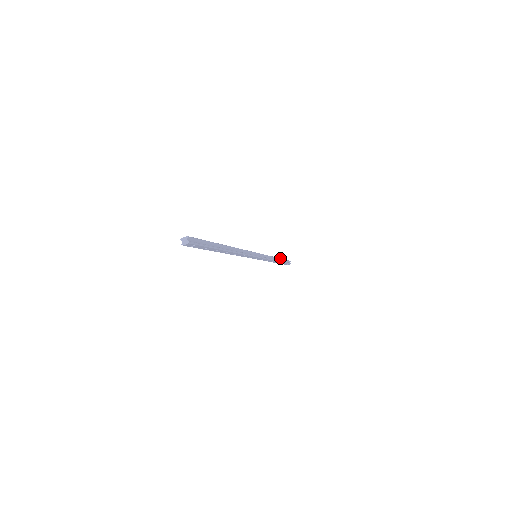
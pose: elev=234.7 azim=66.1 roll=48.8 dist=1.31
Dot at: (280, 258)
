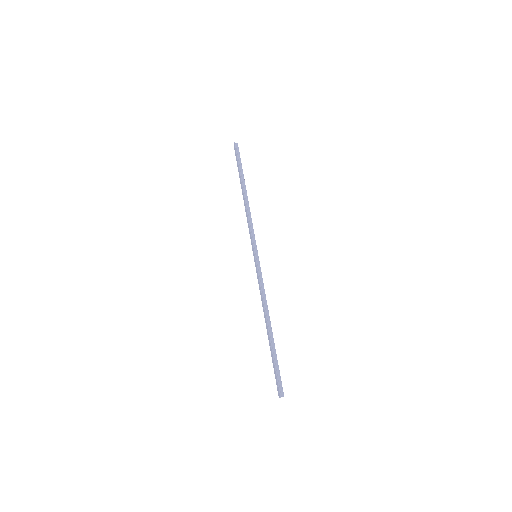
Dot at: (241, 182)
